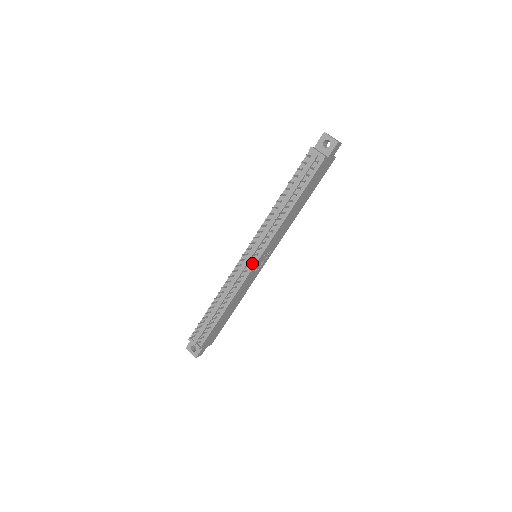
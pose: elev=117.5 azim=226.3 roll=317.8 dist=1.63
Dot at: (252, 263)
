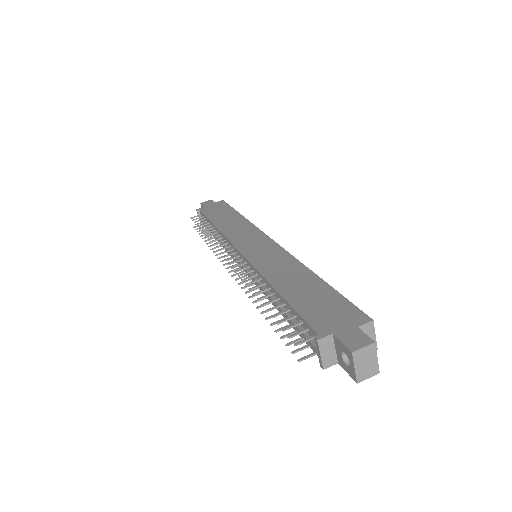
Dot at: occluded
